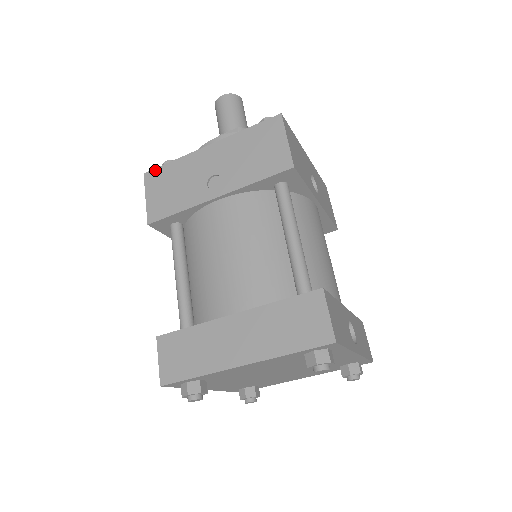
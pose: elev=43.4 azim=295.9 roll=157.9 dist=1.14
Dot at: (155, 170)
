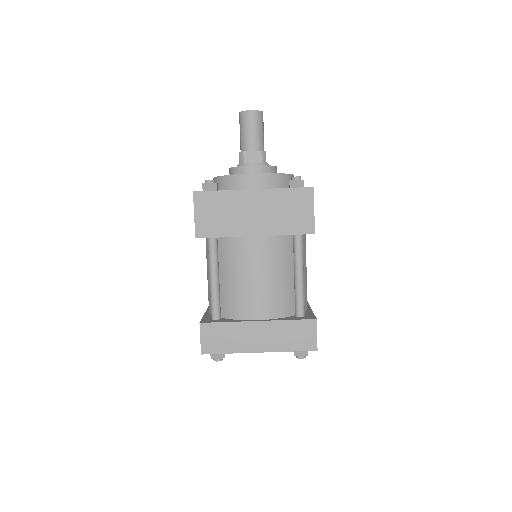
Dot at: (204, 193)
